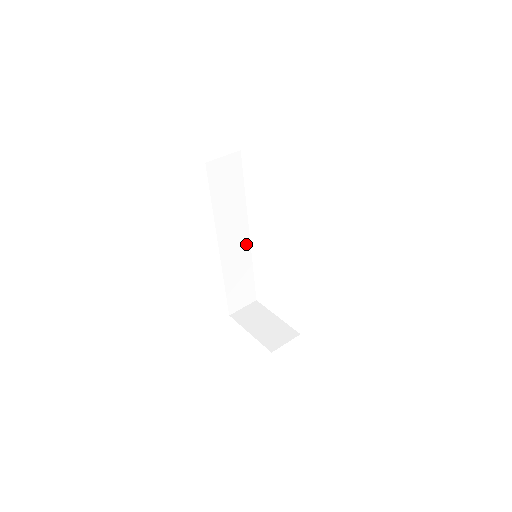
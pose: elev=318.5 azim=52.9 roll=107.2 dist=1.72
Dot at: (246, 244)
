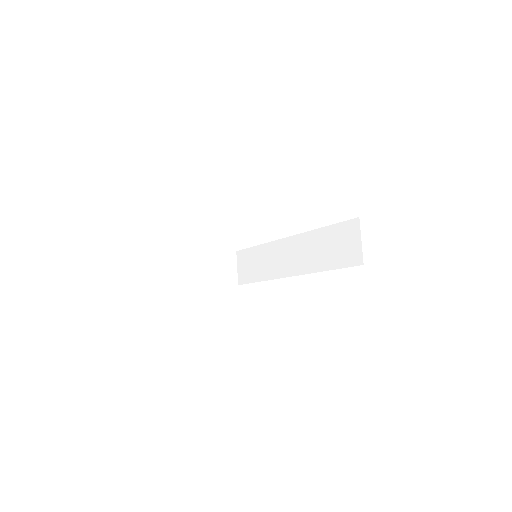
Dot at: occluded
